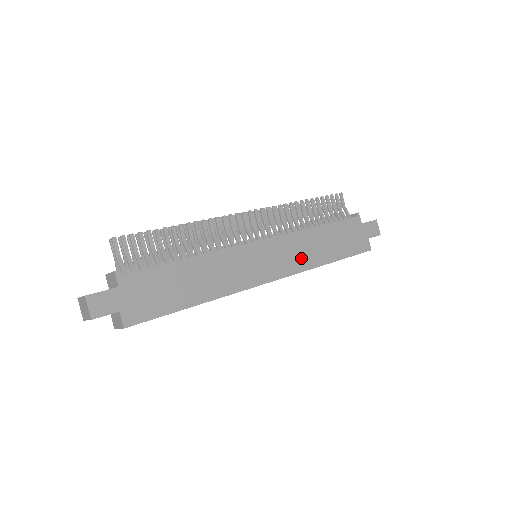
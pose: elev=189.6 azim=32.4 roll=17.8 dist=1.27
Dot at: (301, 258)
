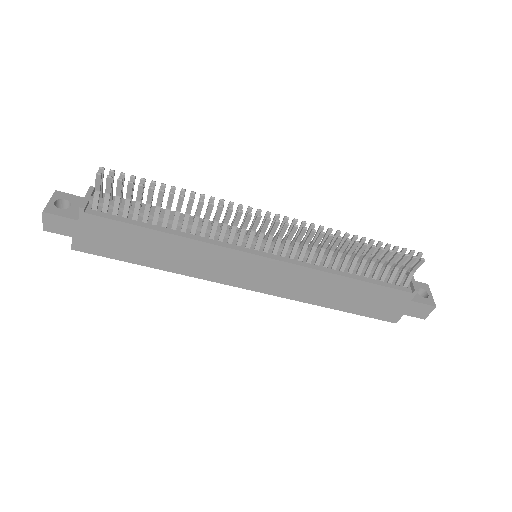
Dot at: (299, 290)
